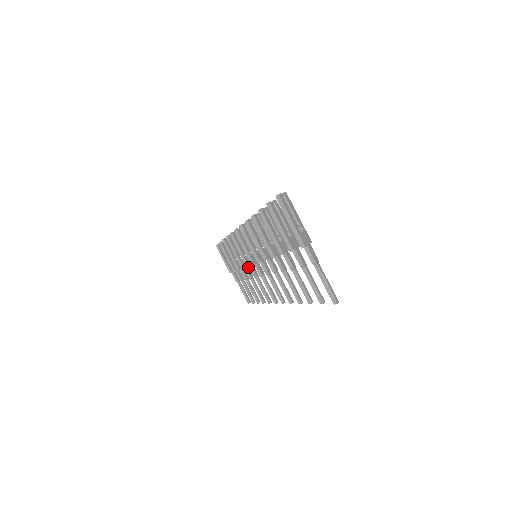
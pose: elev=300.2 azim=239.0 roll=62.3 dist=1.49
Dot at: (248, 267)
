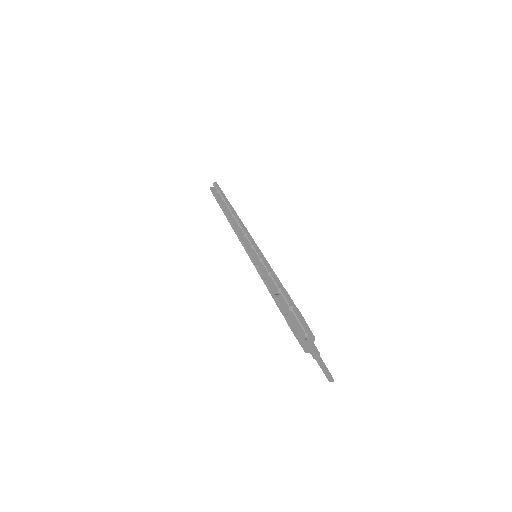
Dot at: occluded
